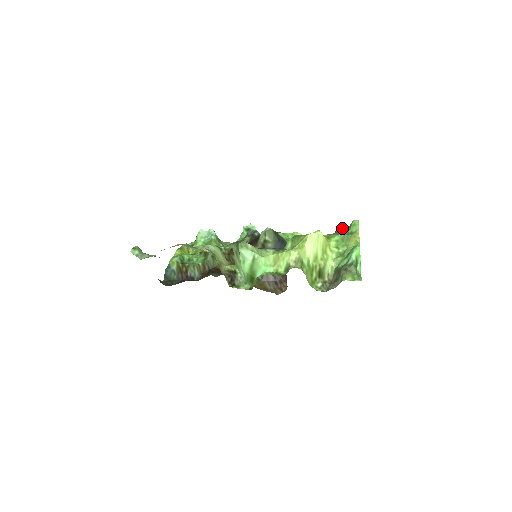
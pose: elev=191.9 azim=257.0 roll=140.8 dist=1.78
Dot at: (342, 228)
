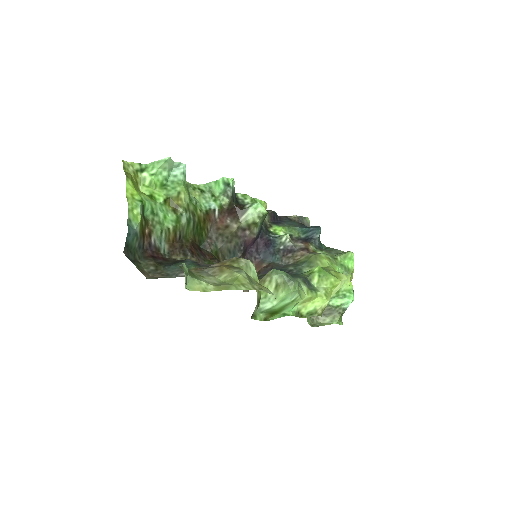
Dot at: occluded
